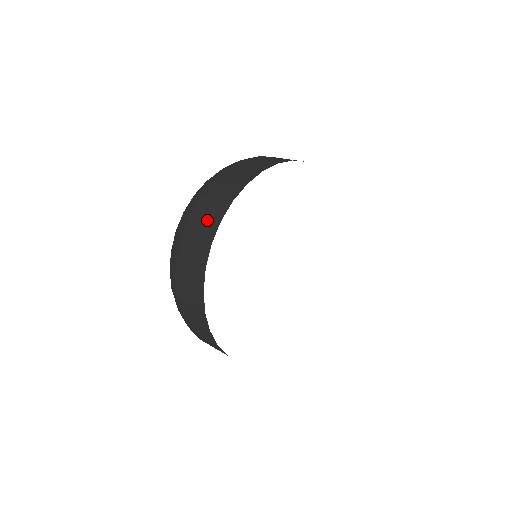
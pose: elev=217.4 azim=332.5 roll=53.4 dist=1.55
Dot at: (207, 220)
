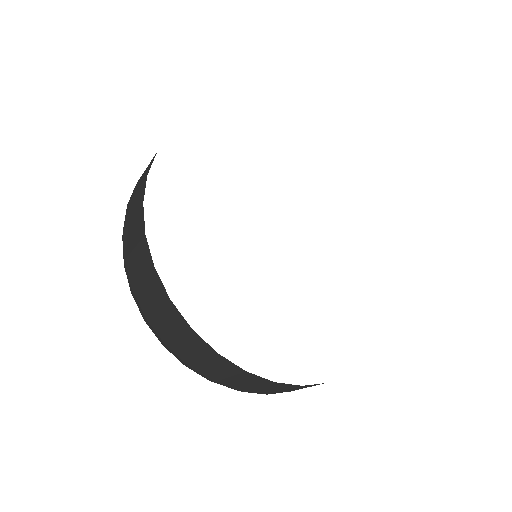
Dot at: occluded
